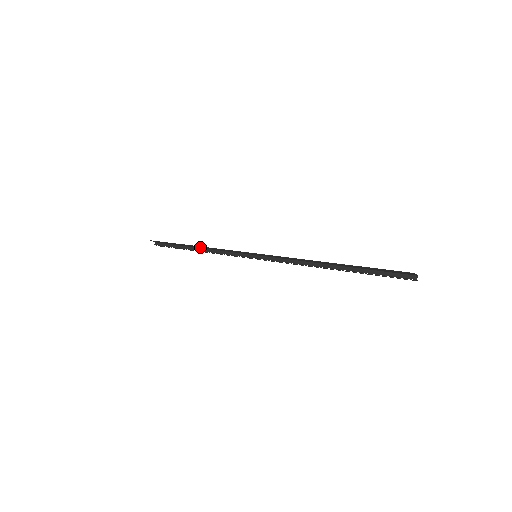
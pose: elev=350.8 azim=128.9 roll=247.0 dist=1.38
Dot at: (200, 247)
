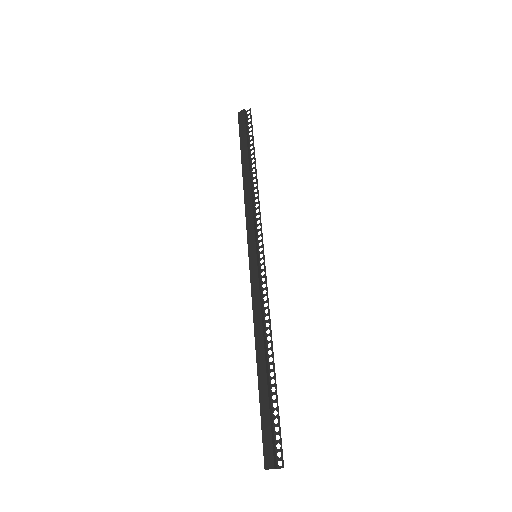
Dot at: (246, 179)
